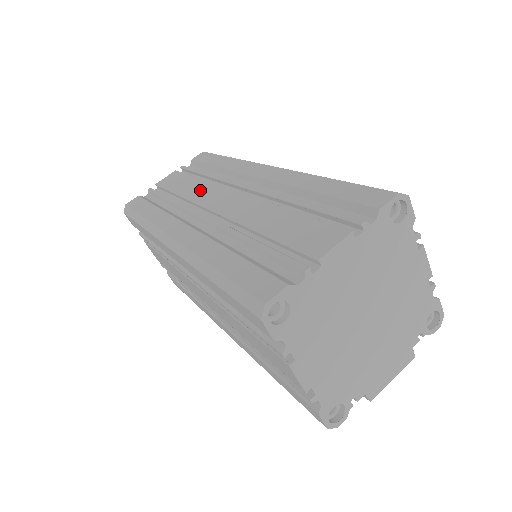
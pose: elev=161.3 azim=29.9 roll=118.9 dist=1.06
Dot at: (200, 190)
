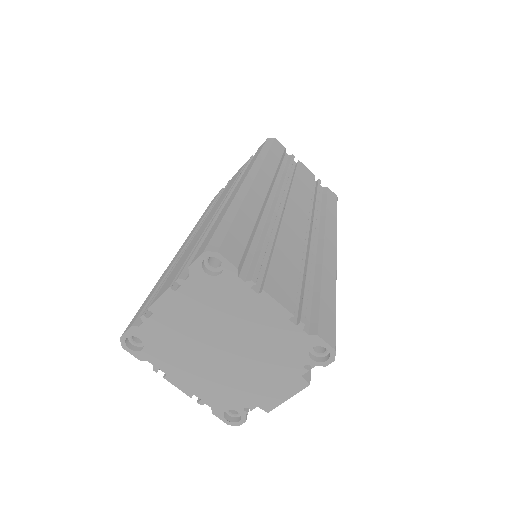
Dot at: occluded
